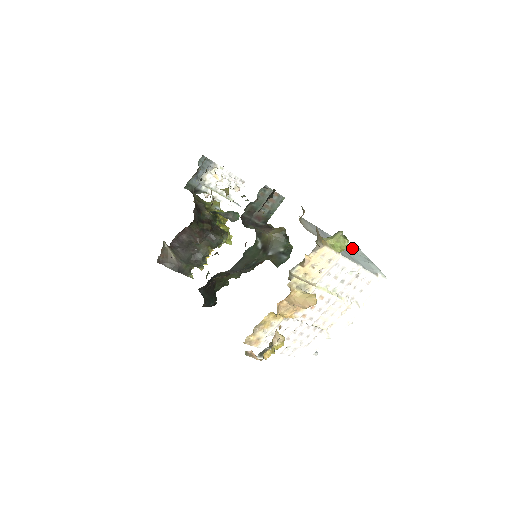
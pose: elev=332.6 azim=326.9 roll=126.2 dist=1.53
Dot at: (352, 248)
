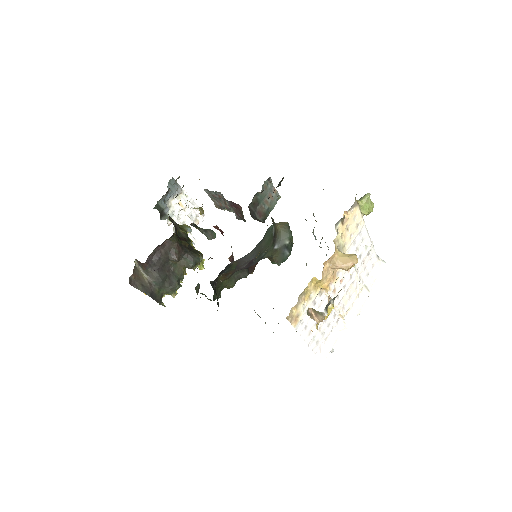
Dot at: occluded
